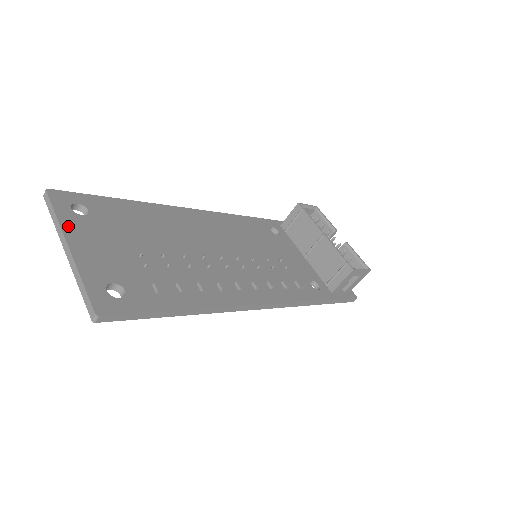
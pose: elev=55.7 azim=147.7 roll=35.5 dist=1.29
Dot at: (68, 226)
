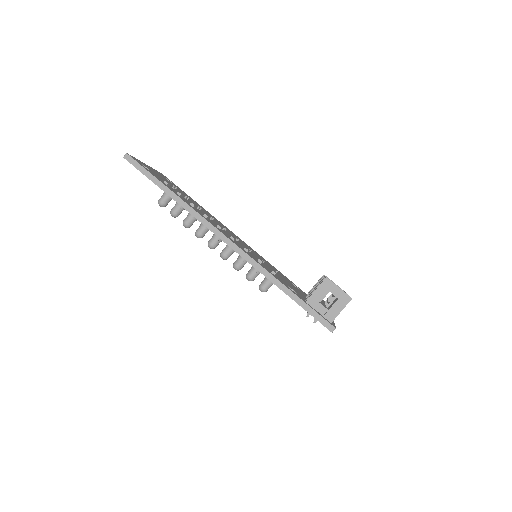
Dot at: (155, 170)
